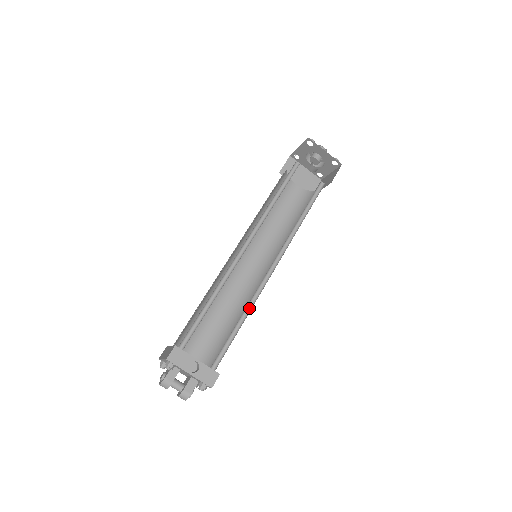
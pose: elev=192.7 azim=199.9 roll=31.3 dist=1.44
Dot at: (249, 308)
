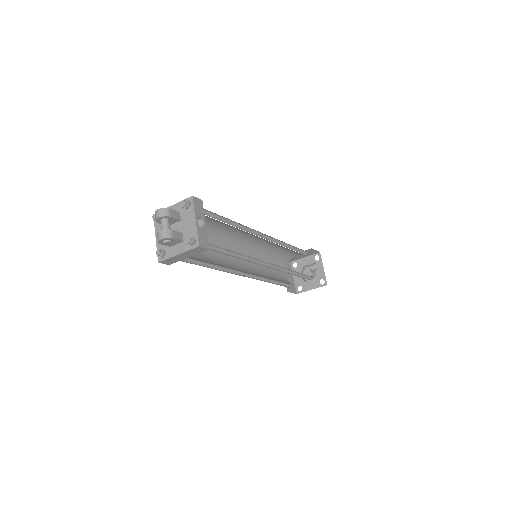
Dot at: (243, 259)
